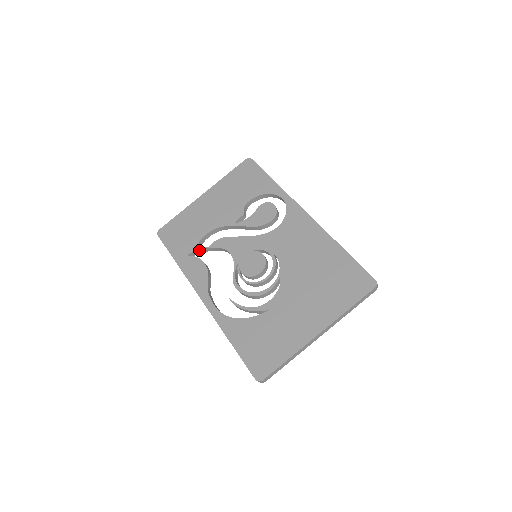
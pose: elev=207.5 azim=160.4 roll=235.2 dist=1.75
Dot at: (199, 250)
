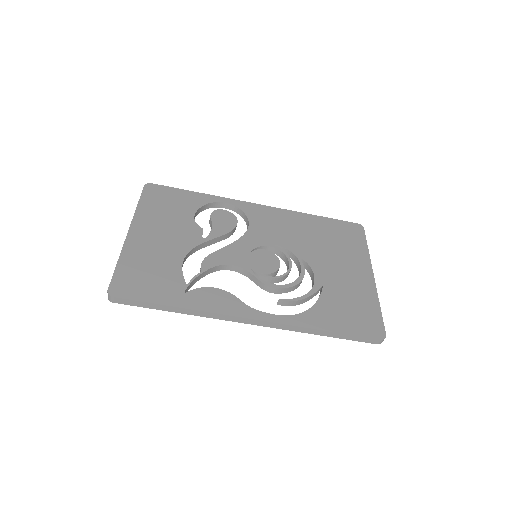
Dot at: (192, 281)
